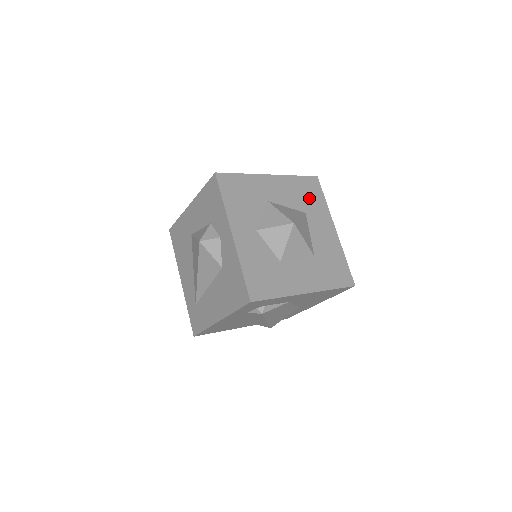
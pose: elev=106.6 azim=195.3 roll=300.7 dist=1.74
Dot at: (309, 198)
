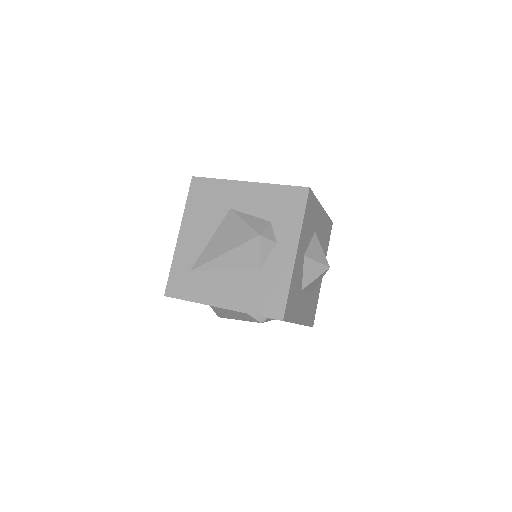
Dot at: (325, 240)
